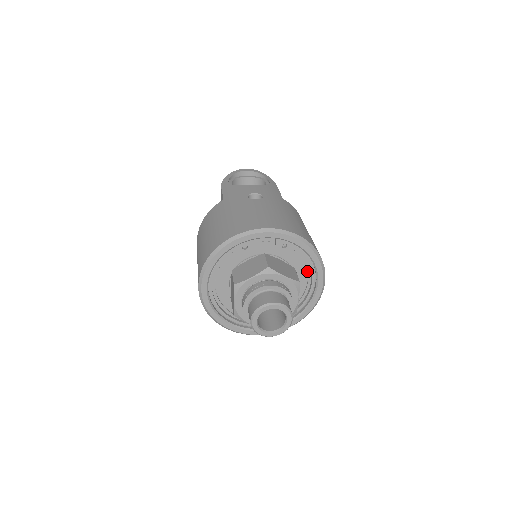
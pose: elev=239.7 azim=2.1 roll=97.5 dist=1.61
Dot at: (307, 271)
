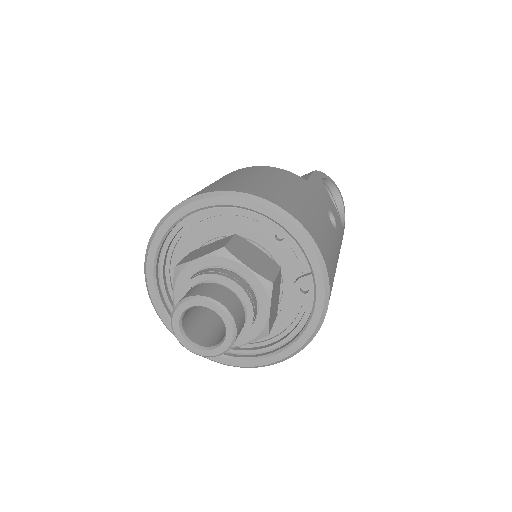
Dot at: (278, 334)
